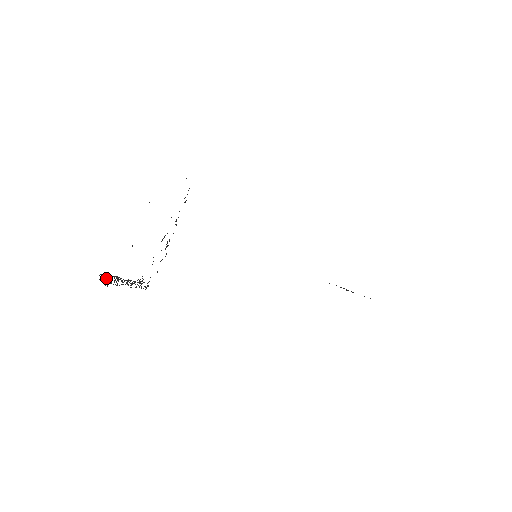
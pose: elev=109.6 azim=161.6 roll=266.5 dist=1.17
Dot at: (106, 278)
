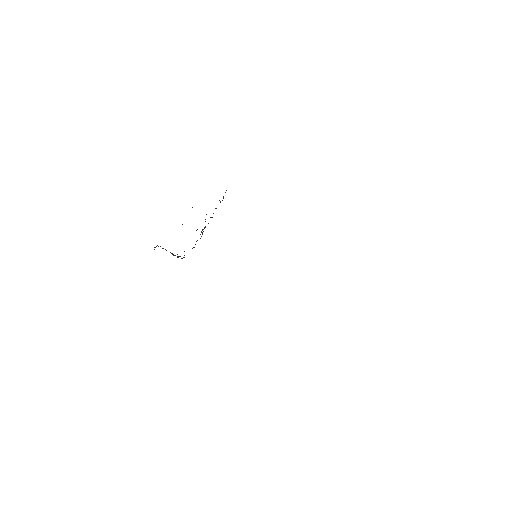
Dot at: occluded
